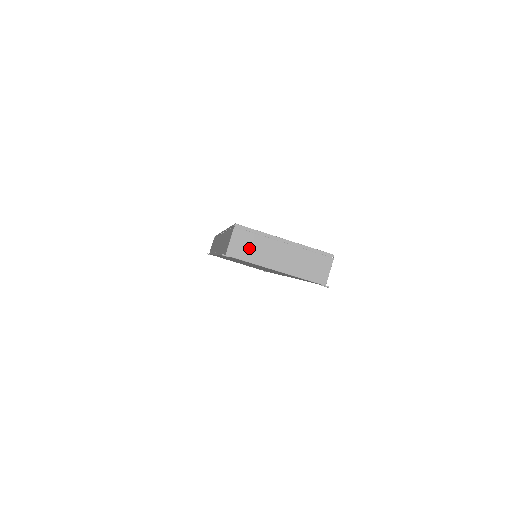
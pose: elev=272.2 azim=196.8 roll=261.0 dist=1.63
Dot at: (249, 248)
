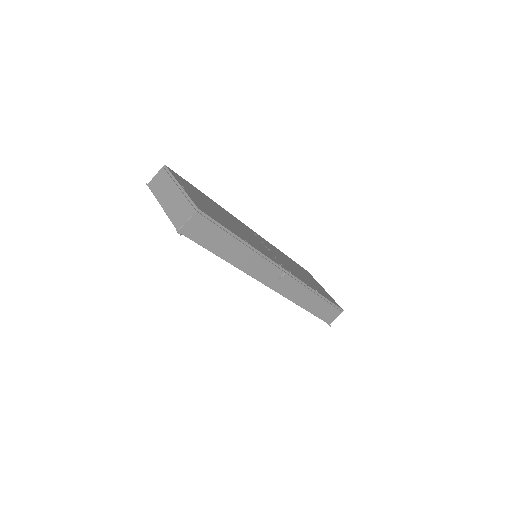
Dot at: (160, 184)
